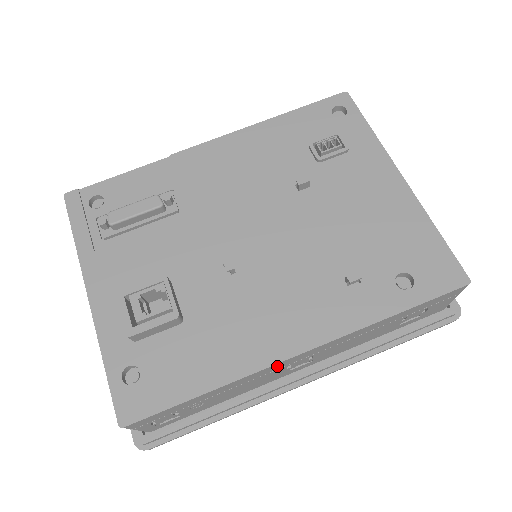
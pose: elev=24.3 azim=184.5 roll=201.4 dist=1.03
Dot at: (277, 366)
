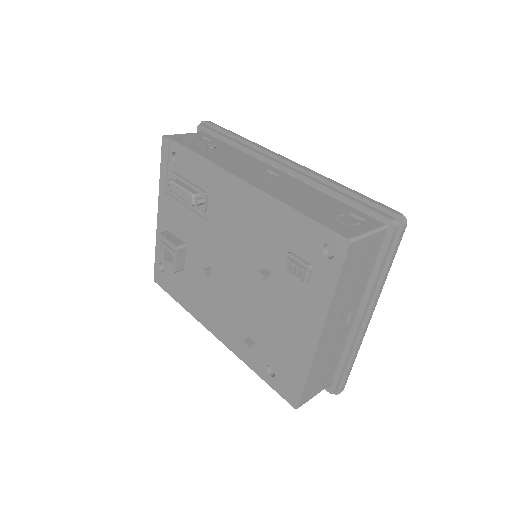
Dot at: occluded
